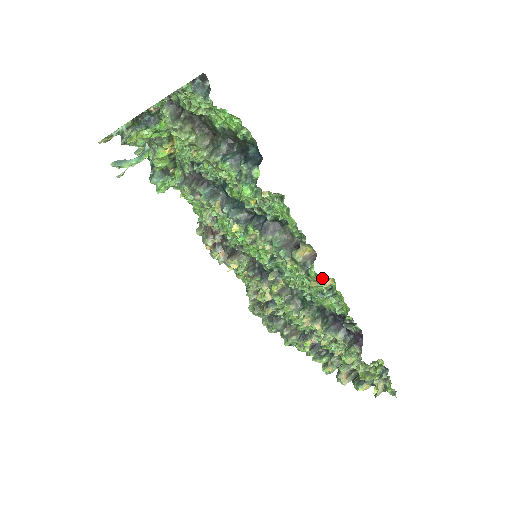
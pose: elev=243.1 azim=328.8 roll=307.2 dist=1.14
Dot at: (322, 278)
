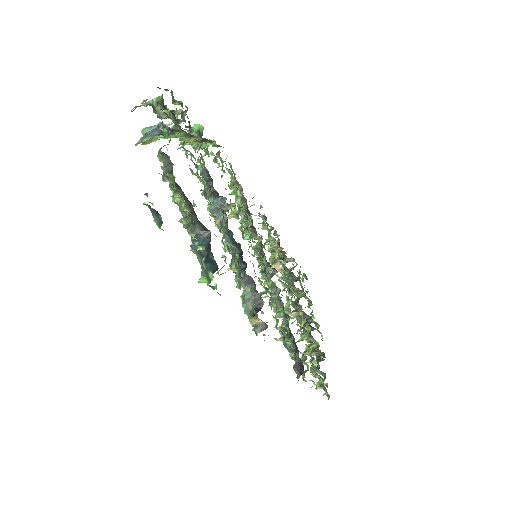
Dot at: (280, 328)
